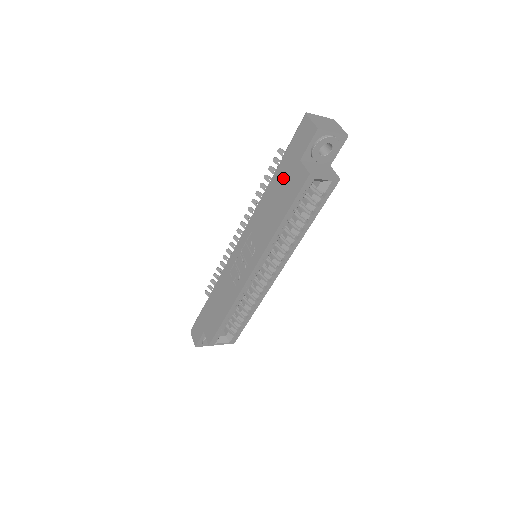
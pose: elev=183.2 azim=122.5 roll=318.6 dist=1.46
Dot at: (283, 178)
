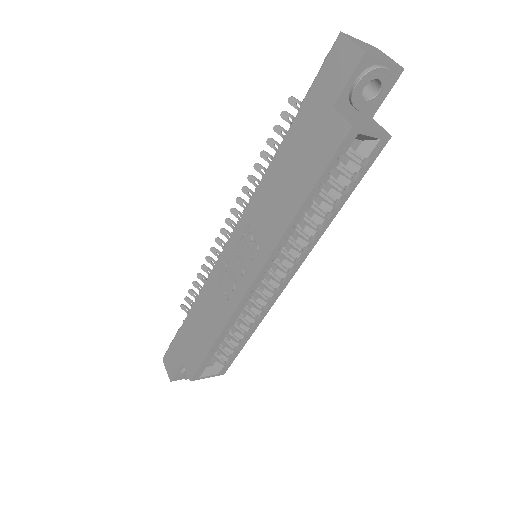
Dot at: (303, 137)
